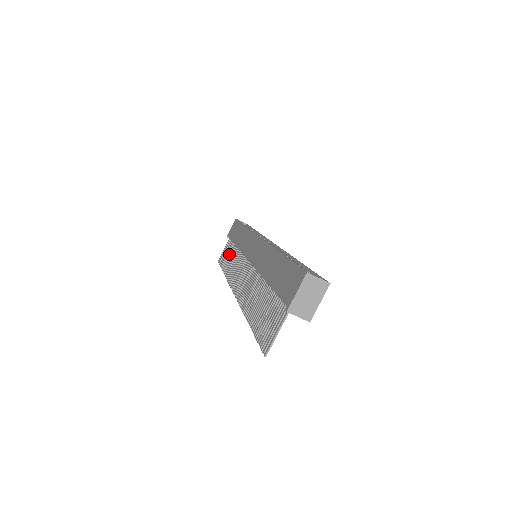
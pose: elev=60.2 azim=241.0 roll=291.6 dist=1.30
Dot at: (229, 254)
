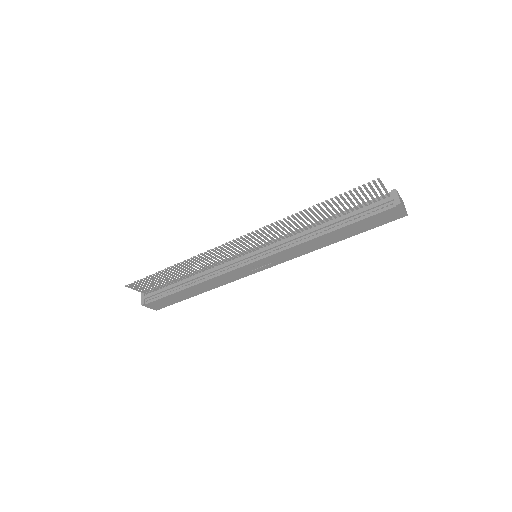
Dot at: occluded
